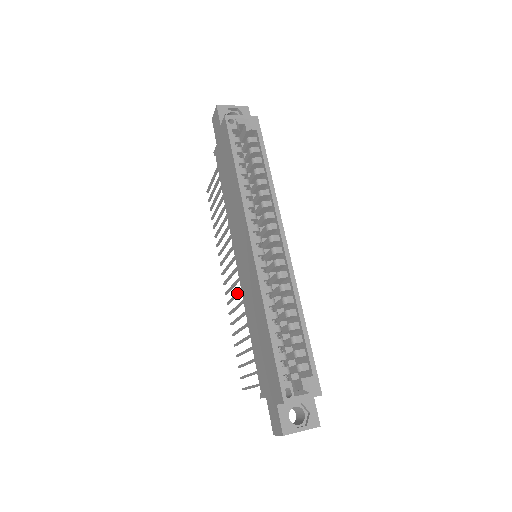
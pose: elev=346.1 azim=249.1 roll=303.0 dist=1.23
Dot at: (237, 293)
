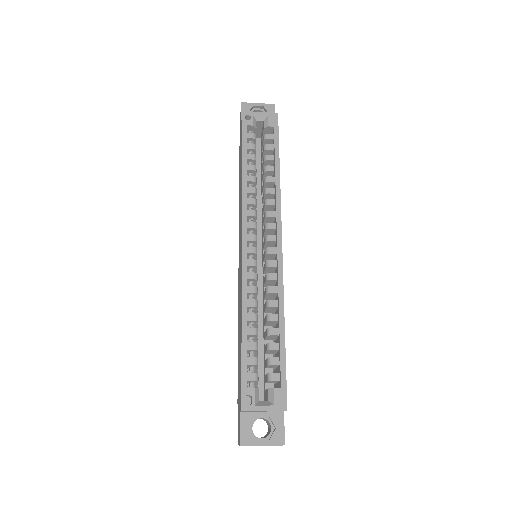
Dot at: occluded
